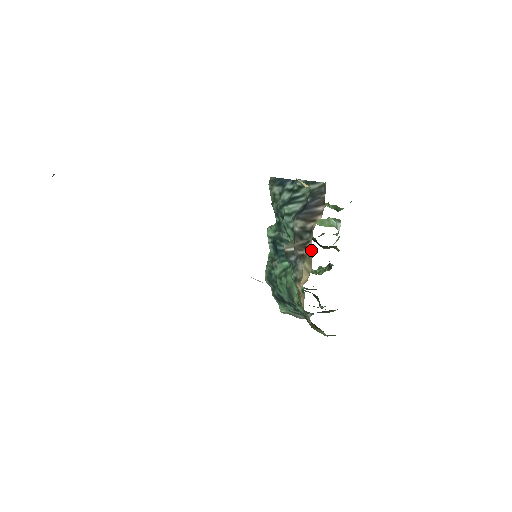
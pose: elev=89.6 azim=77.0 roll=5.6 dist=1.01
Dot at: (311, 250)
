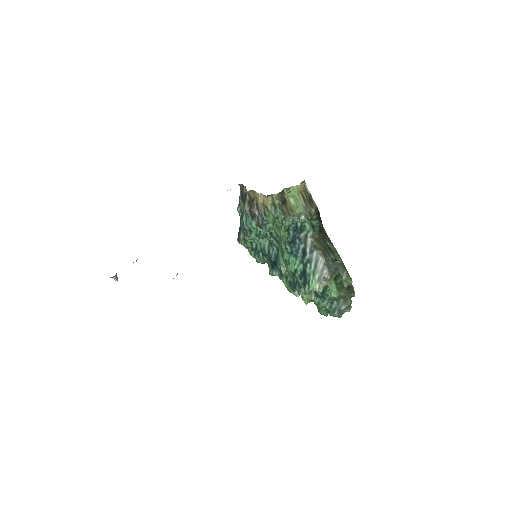
Dot at: (253, 194)
